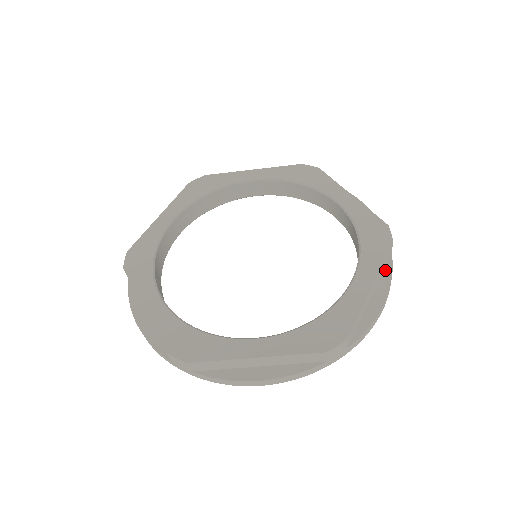
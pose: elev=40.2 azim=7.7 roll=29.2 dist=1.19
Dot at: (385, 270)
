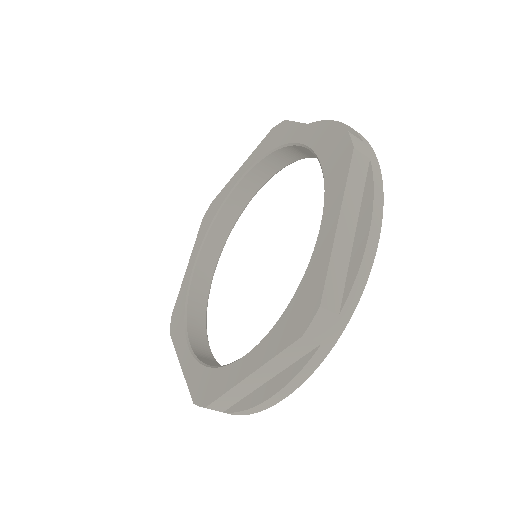
Dot at: (298, 362)
